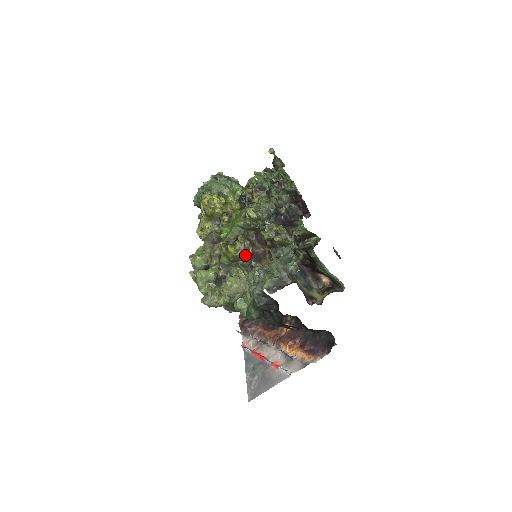
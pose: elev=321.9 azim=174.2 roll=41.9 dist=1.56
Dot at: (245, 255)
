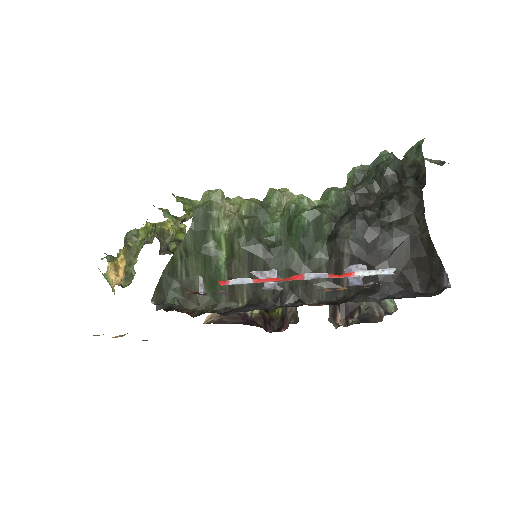
Dot at: occluded
